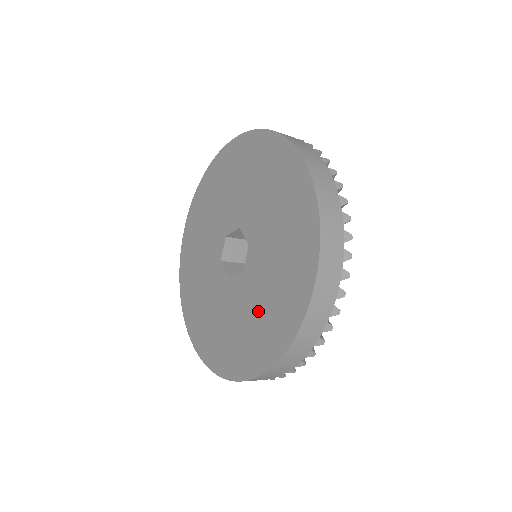
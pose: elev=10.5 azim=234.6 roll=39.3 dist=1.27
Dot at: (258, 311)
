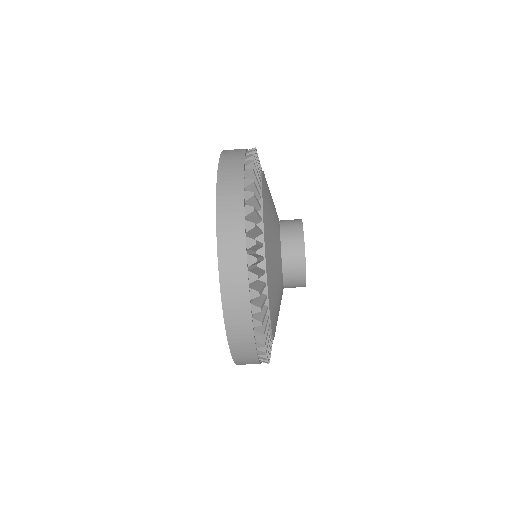
Dot at: occluded
